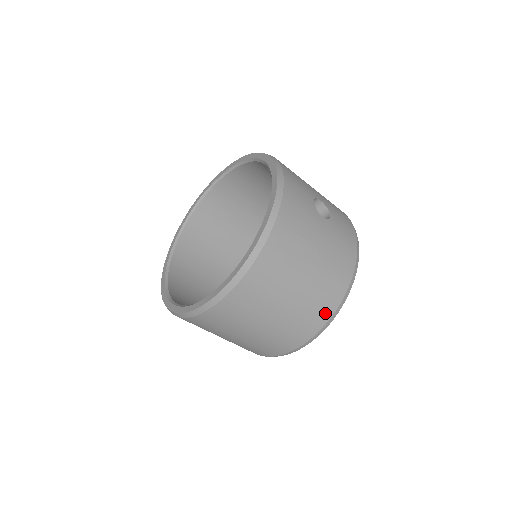
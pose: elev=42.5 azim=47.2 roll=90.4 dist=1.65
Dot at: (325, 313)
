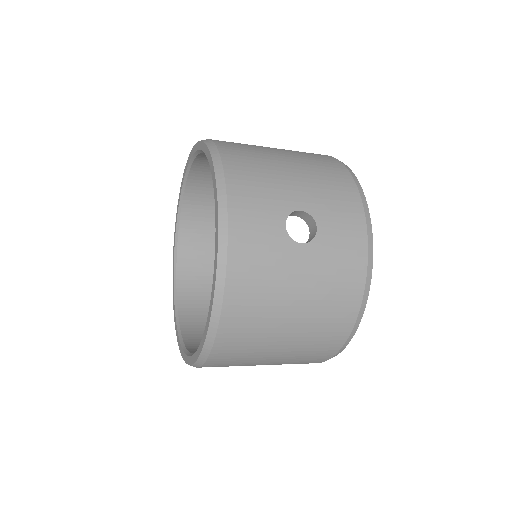
Dot at: (333, 344)
